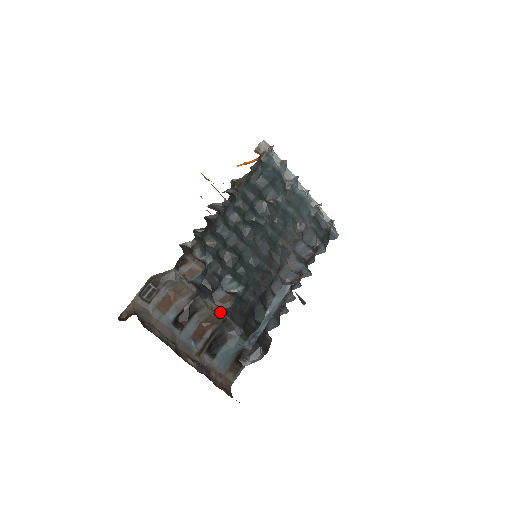
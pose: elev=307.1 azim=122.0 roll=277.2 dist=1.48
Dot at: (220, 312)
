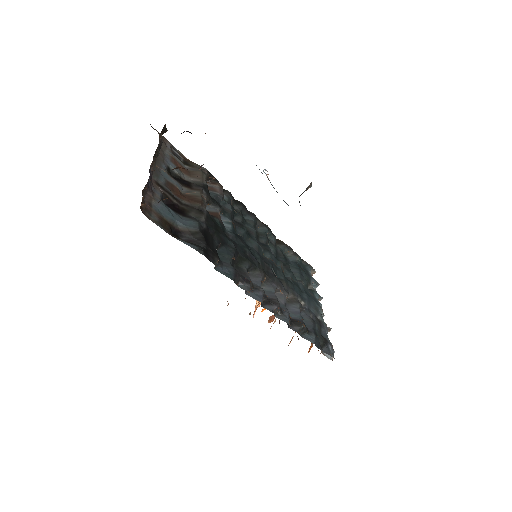
Dot at: (204, 204)
